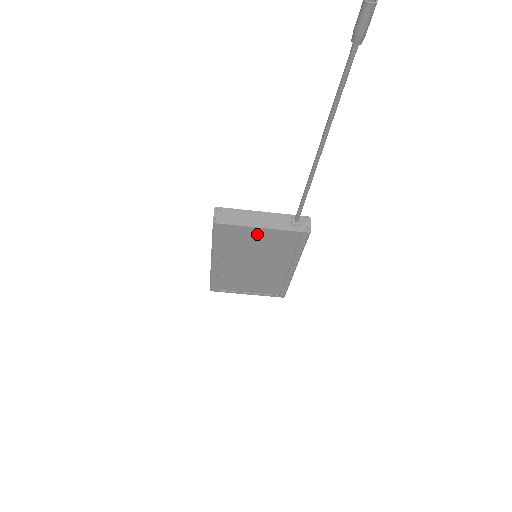
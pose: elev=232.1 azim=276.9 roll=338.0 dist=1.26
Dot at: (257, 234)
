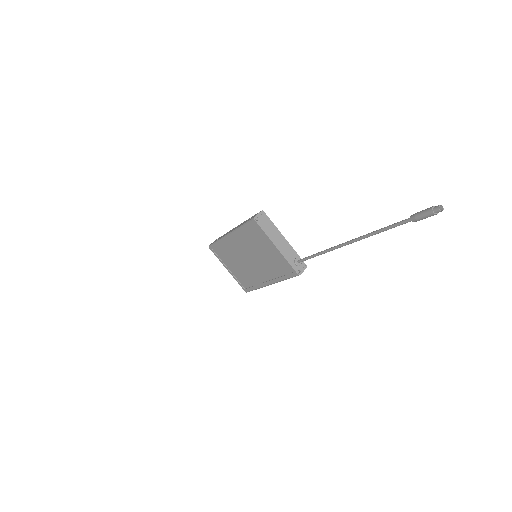
Dot at: (270, 247)
